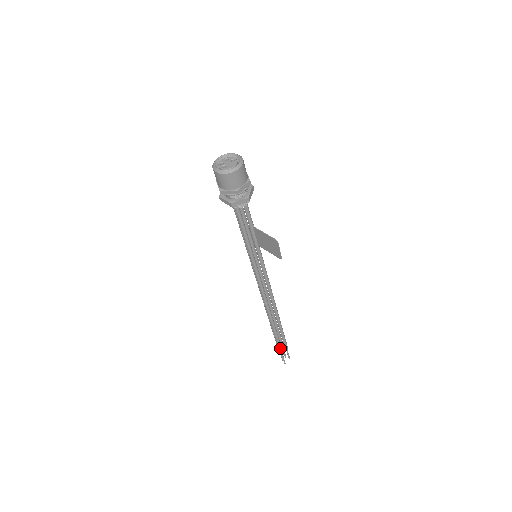
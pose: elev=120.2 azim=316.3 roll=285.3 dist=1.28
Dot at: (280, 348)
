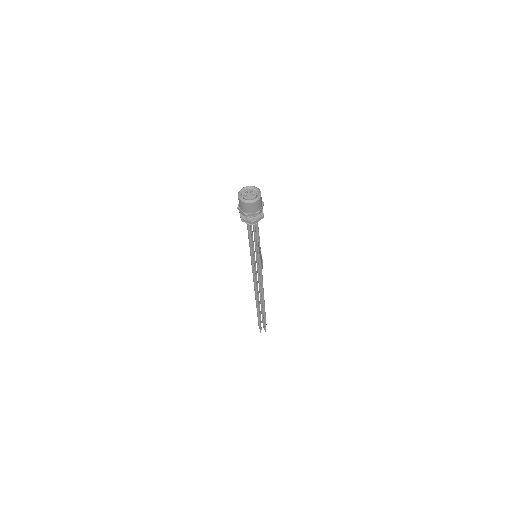
Dot at: (259, 321)
